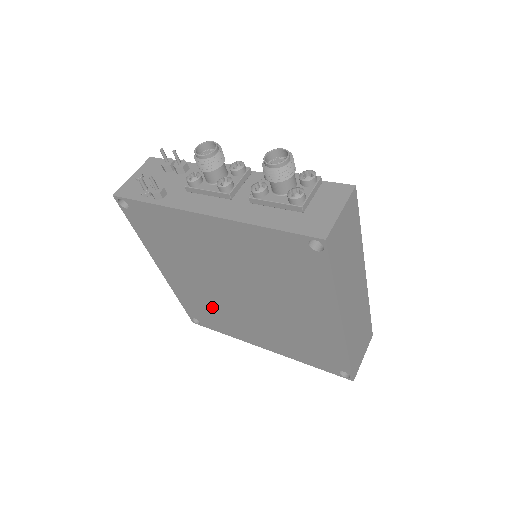
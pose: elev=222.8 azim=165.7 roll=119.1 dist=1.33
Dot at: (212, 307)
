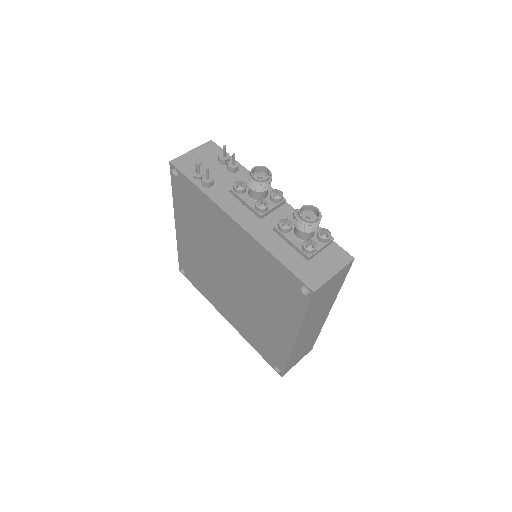
Dot at: (202, 272)
